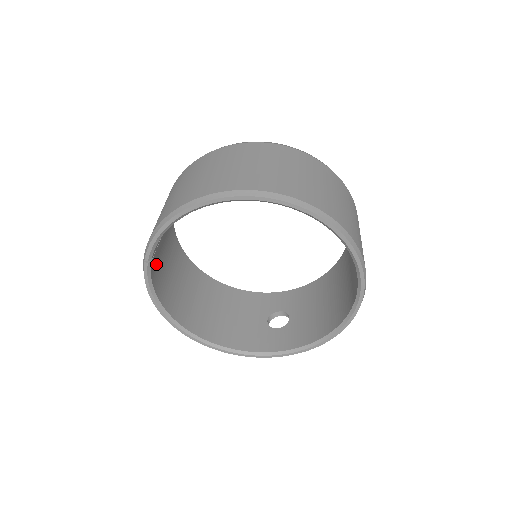
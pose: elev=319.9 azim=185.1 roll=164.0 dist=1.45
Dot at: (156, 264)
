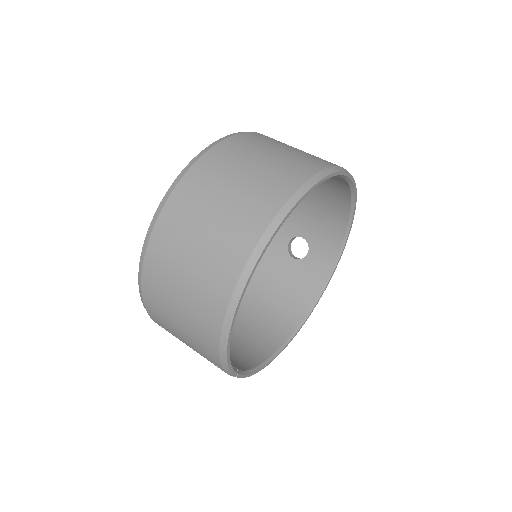
Dot at: occluded
